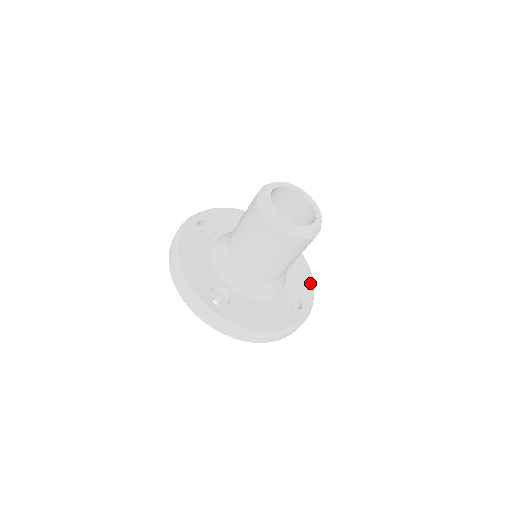
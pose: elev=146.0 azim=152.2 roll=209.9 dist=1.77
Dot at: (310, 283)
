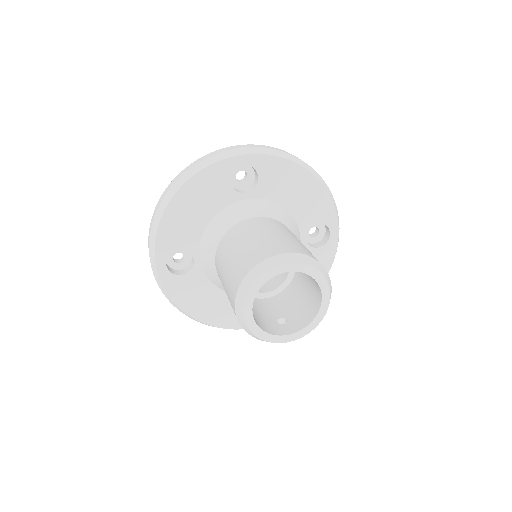
Dot at: occluded
